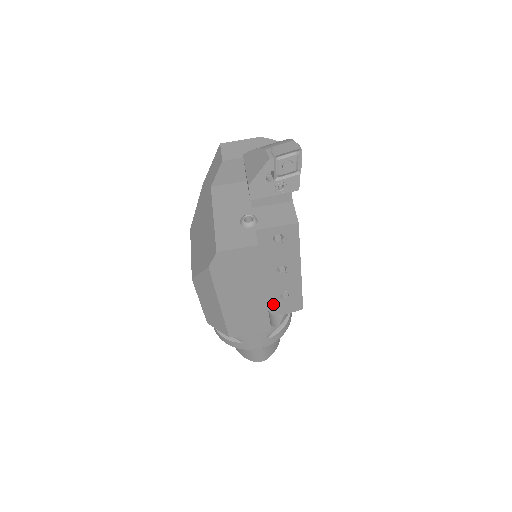
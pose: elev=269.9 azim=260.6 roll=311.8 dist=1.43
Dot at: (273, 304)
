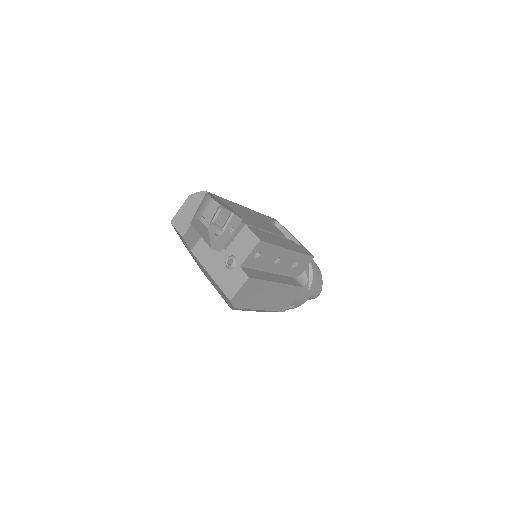
Dot at: (293, 273)
